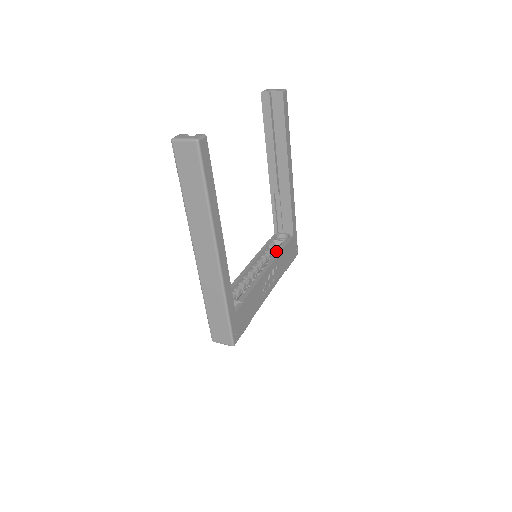
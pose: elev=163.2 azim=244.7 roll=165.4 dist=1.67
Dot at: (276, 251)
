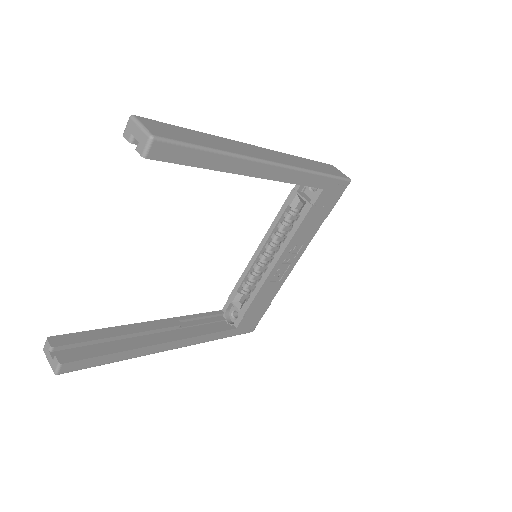
Dot at: (294, 223)
